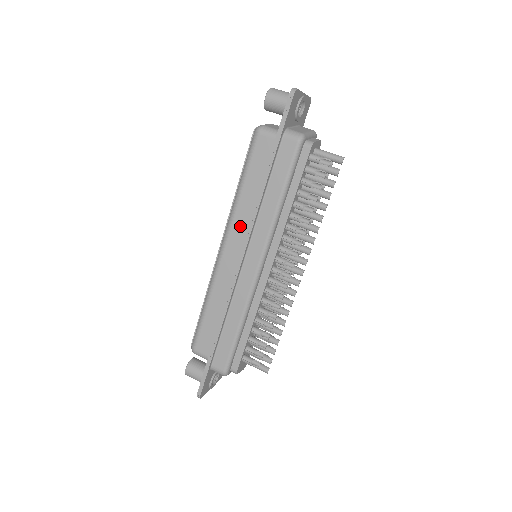
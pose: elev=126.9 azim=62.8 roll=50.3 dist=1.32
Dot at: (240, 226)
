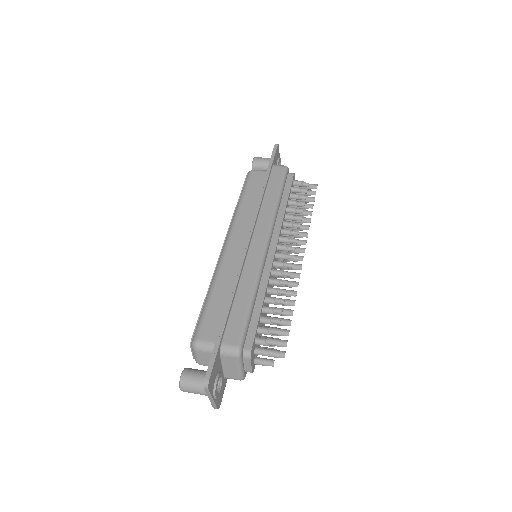
Dot at: (243, 224)
